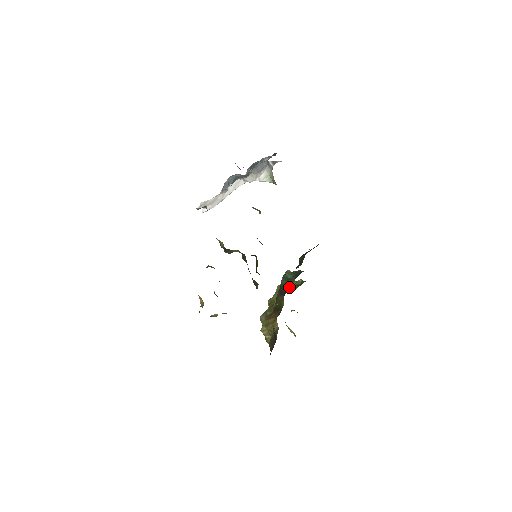
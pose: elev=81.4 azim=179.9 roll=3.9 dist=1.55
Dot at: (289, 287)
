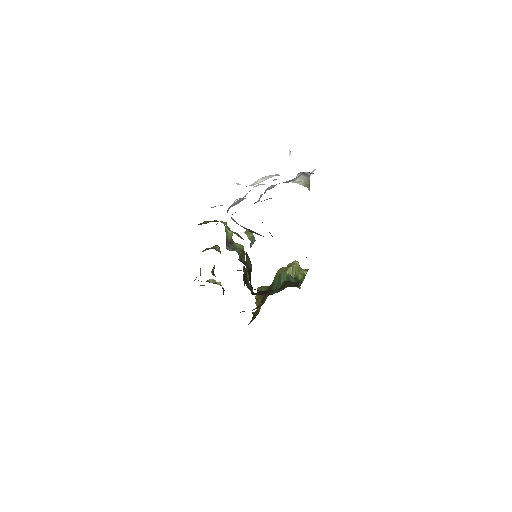
Dot at: occluded
